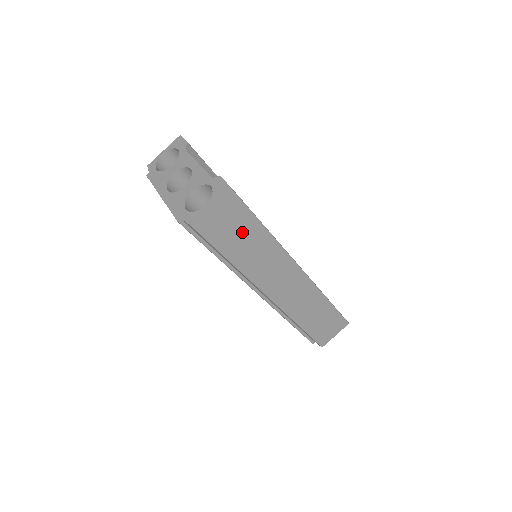
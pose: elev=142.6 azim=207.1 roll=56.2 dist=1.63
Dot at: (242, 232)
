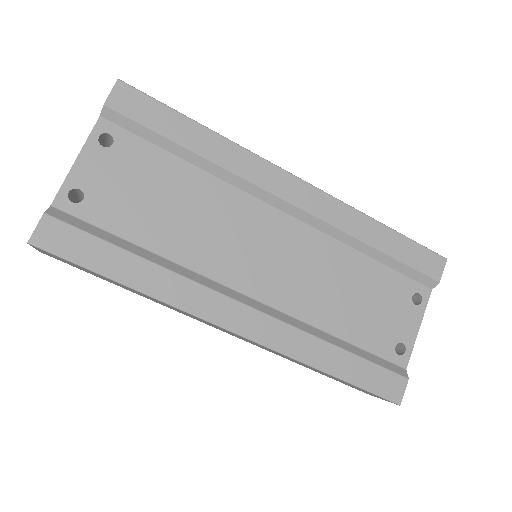
Dot at: (100, 276)
